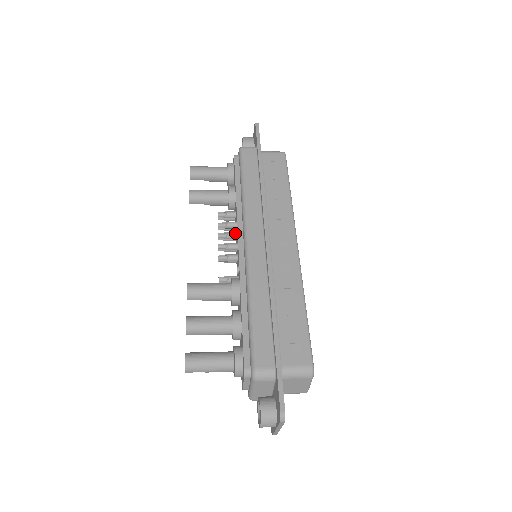
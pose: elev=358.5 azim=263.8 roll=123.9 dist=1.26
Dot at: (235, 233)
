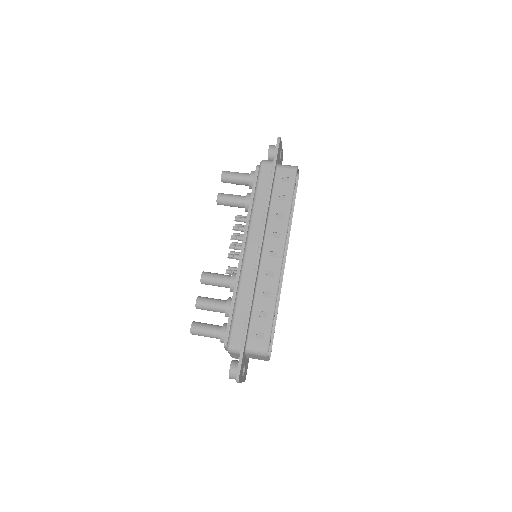
Dot at: (242, 237)
